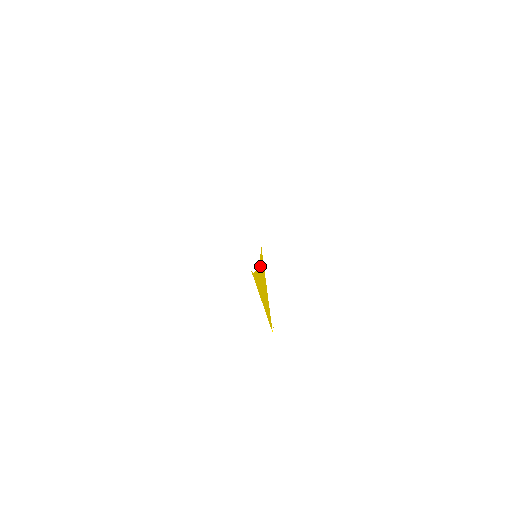
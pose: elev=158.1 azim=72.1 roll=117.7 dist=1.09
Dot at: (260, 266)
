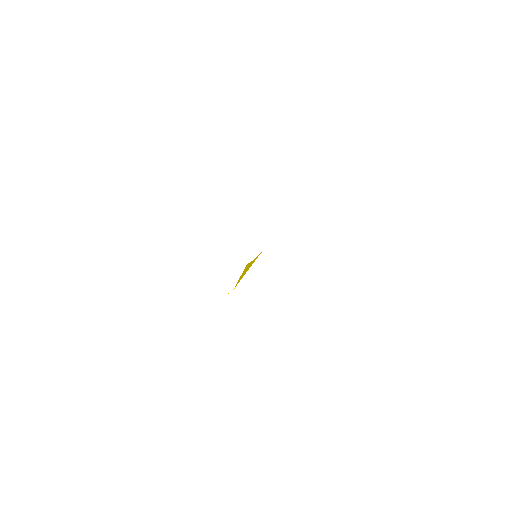
Dot at: (254, 260)
